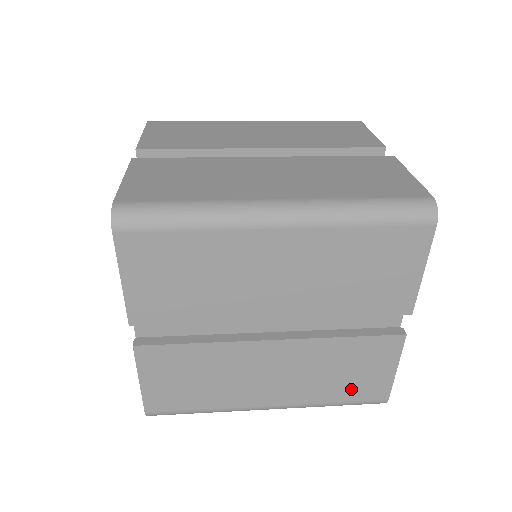
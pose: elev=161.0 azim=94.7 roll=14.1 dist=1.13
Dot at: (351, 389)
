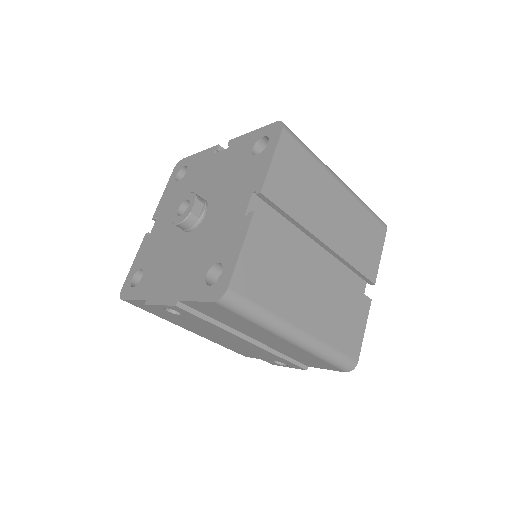
Dot at: (344, 337)
